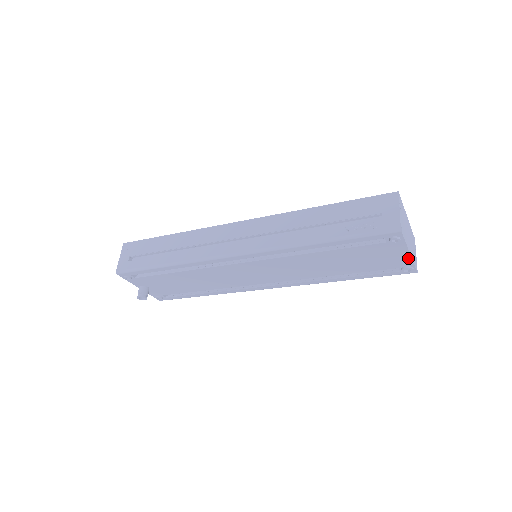
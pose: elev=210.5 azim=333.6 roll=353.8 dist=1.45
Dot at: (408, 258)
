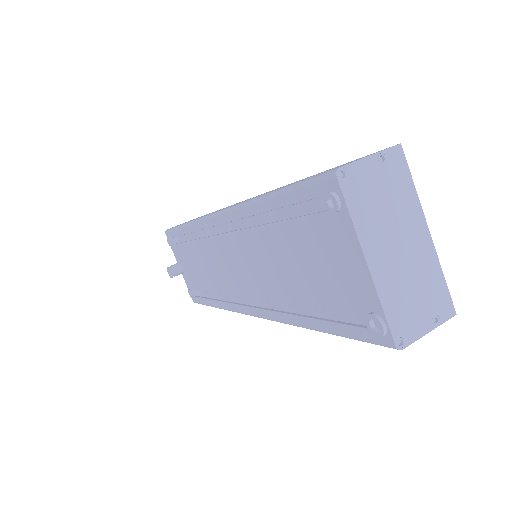
Dot at: (369, 281)
